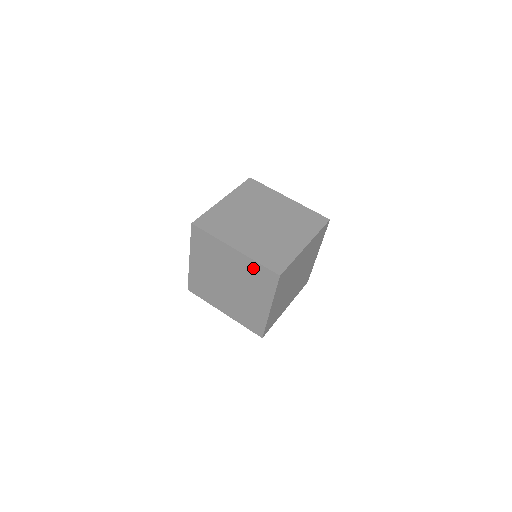
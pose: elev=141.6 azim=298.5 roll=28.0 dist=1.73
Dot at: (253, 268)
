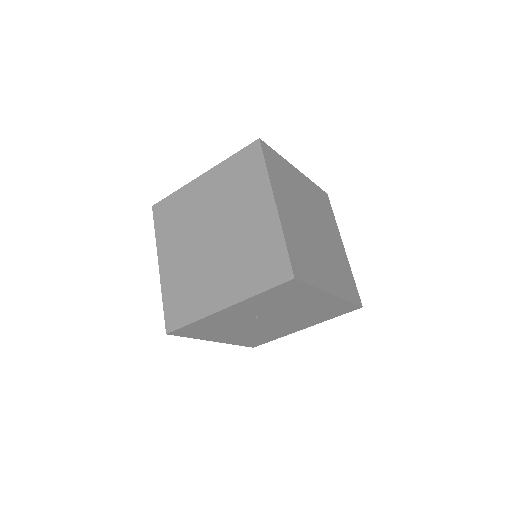
Dot at: (229, 171)
